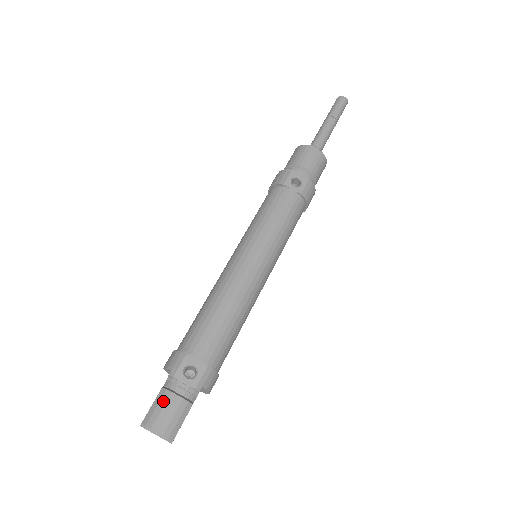
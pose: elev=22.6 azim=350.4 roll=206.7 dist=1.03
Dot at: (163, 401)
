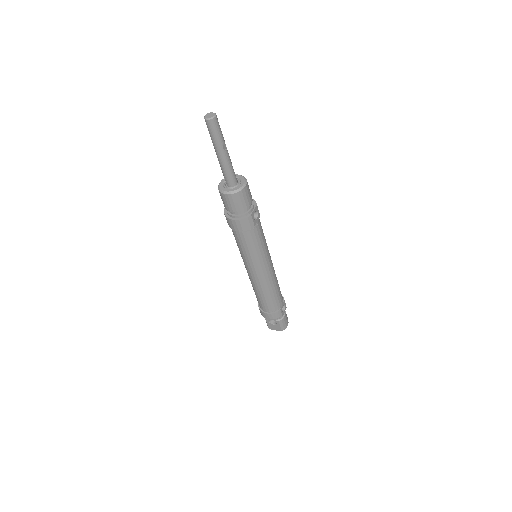
Dot at: (284, 322)
